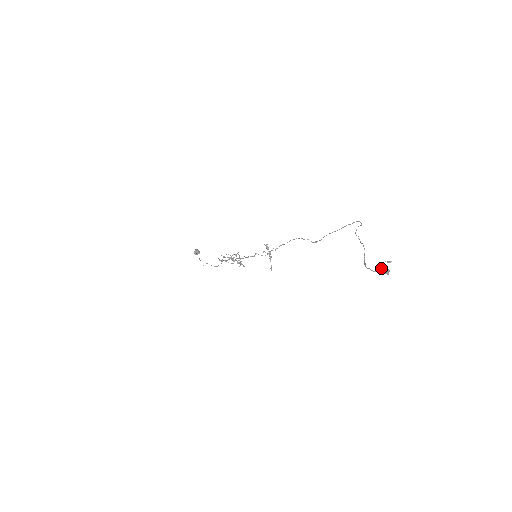
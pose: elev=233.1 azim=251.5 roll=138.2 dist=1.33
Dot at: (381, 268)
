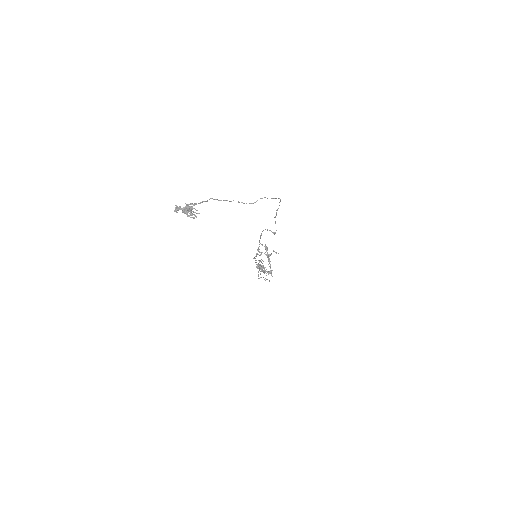
Dot at: (184, 210)
